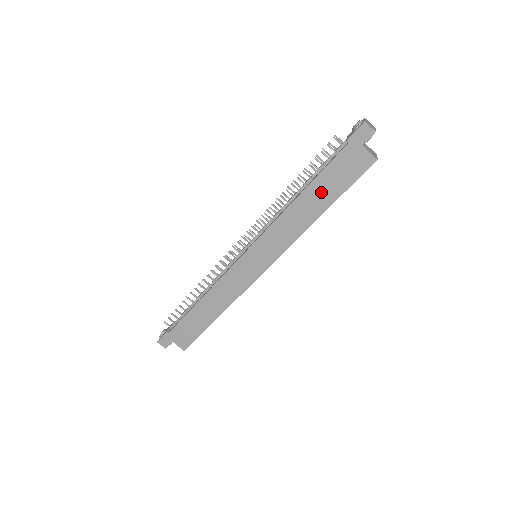
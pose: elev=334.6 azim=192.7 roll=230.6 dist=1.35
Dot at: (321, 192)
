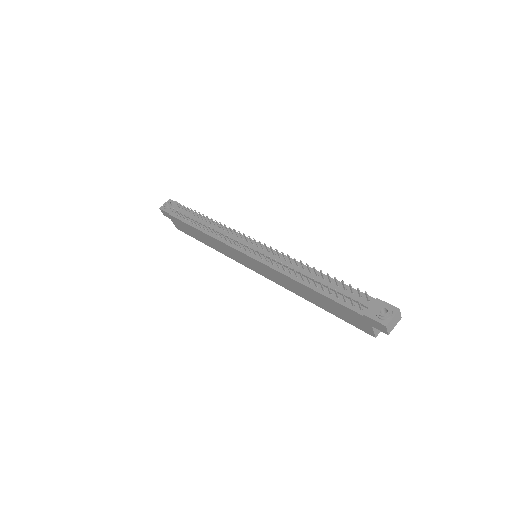
Dot at: (322, 301)
